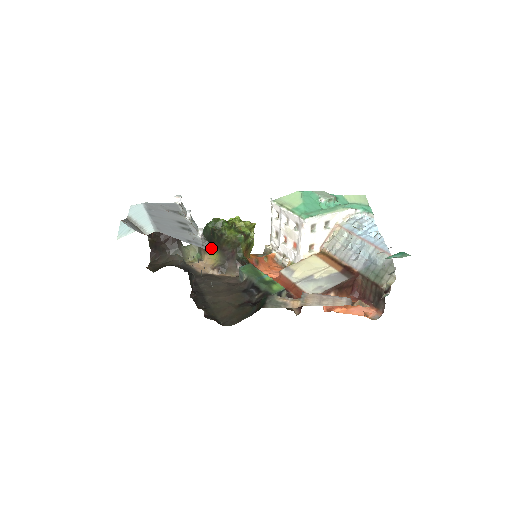
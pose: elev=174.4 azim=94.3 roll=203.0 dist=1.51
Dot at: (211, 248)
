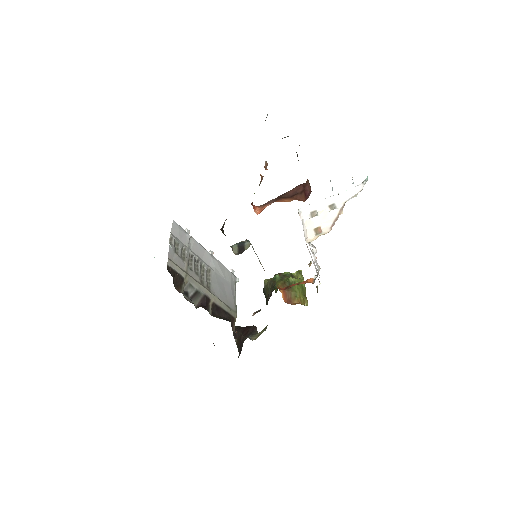
Dot at: (176, 223)
